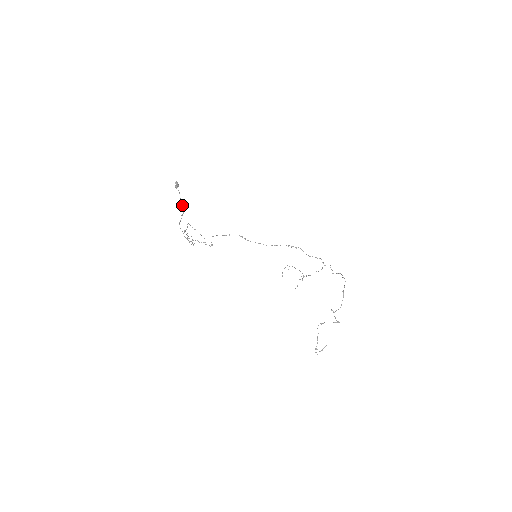
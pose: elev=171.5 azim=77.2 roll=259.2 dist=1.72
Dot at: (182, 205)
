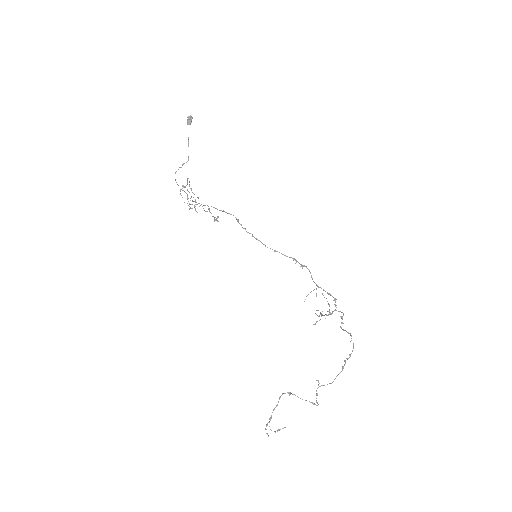
Dot at: occluded
